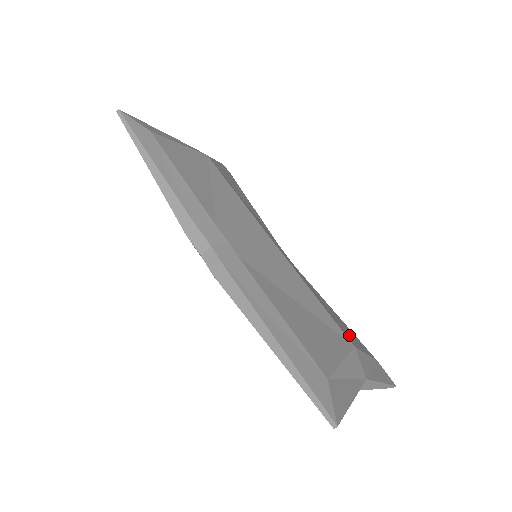
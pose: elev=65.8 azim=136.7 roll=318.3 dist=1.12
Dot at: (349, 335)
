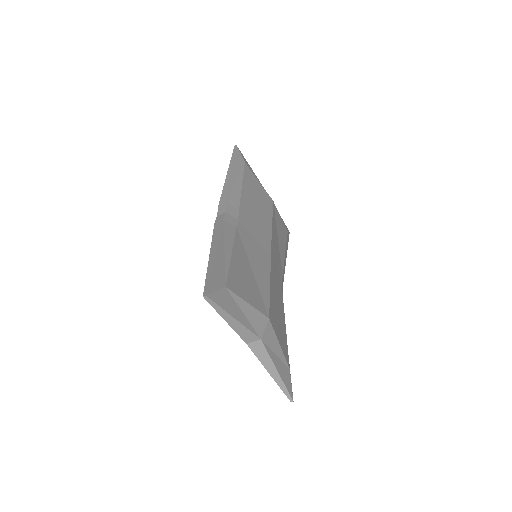
Dot at: (276, 325)
